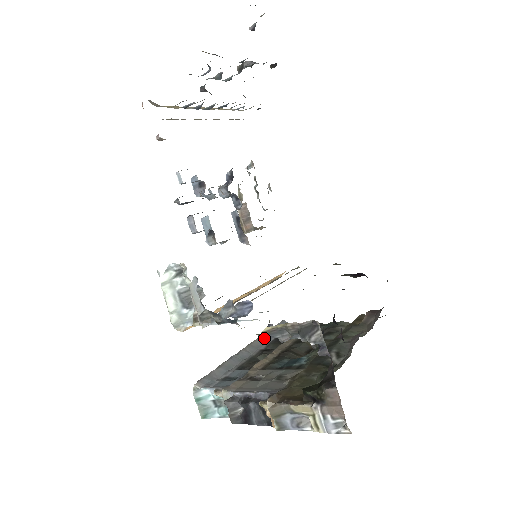
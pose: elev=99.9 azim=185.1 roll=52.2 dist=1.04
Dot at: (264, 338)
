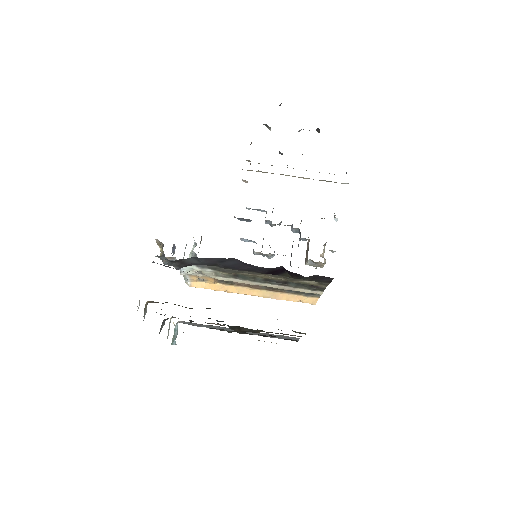
Dot at: occluded
